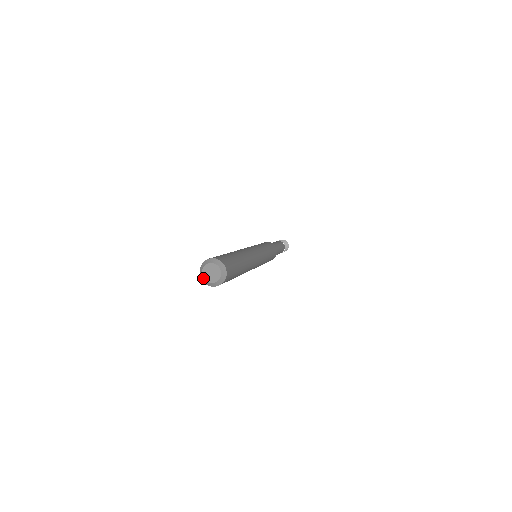
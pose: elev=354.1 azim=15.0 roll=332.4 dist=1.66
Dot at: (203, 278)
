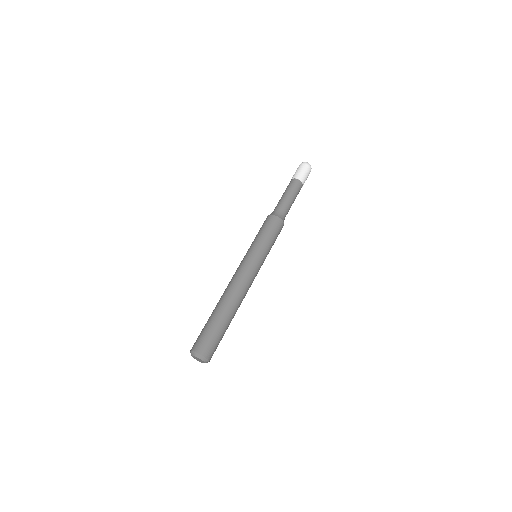
Dot at: (194, 358)
